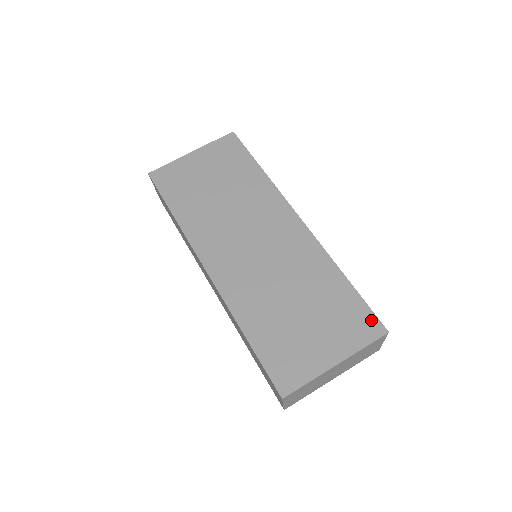
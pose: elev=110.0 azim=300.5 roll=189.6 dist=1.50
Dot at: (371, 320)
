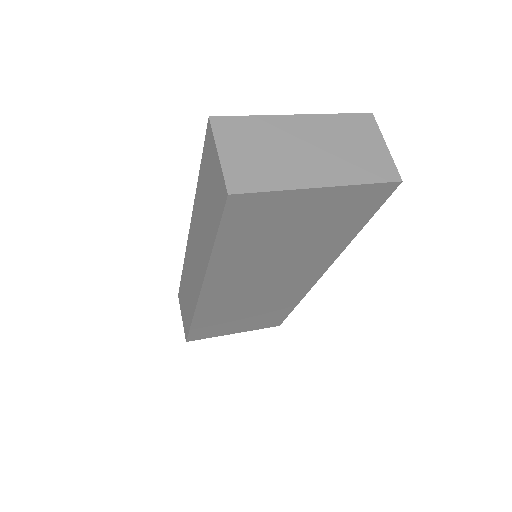
Dot at: occluded
